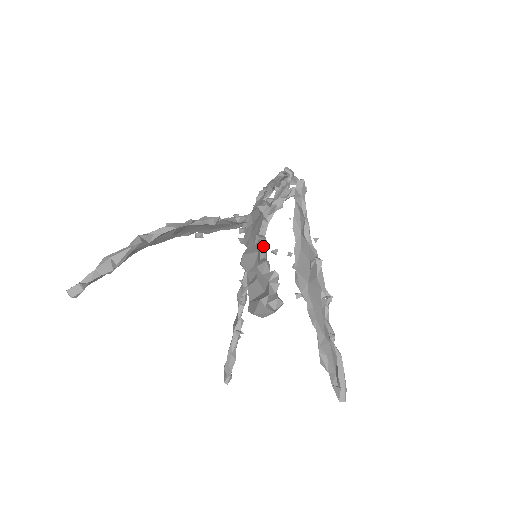
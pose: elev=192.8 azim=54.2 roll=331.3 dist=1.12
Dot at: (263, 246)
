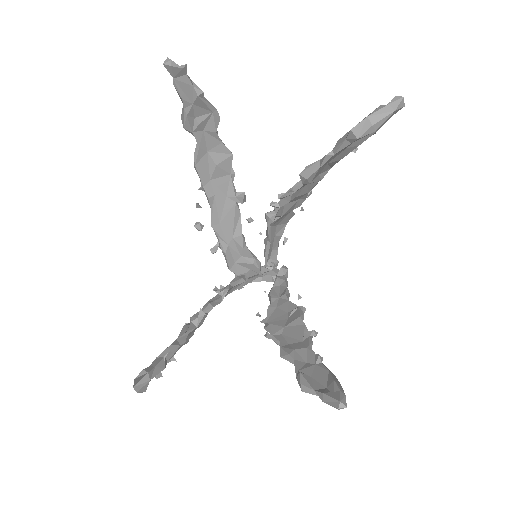
Dot at: occluded
